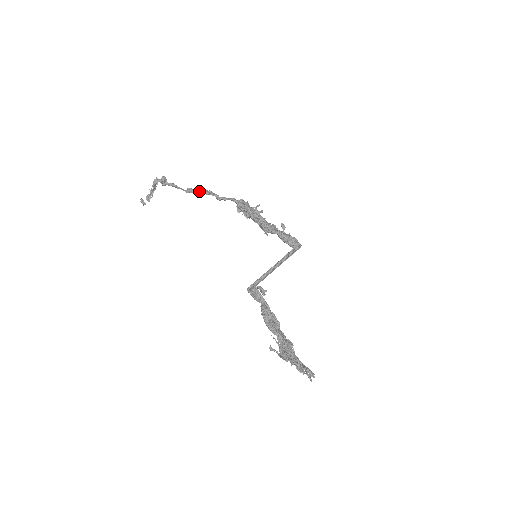
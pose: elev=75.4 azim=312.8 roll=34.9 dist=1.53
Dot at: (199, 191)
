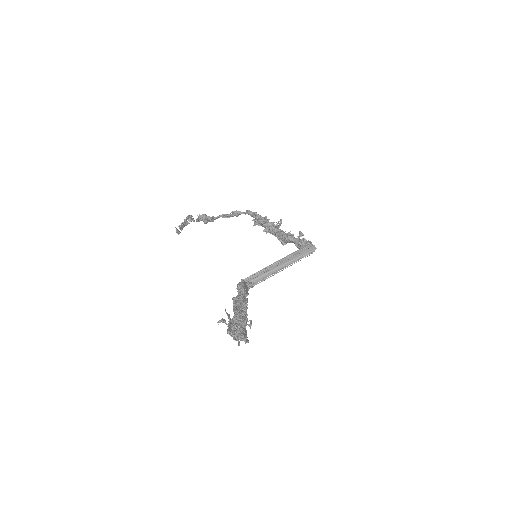
Dot at: (223, 214)
